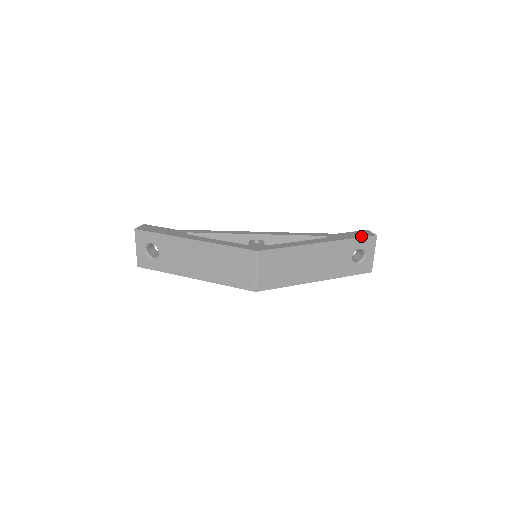
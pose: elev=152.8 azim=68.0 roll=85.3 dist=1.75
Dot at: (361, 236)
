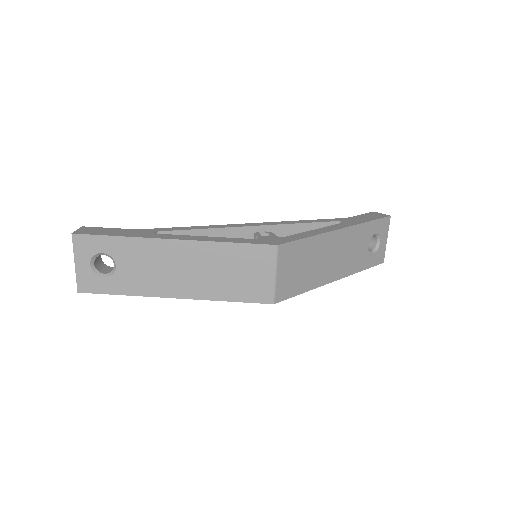
Dot at: (376, 218)
